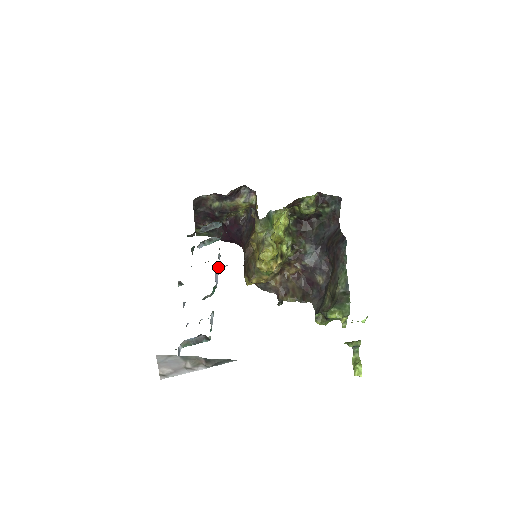
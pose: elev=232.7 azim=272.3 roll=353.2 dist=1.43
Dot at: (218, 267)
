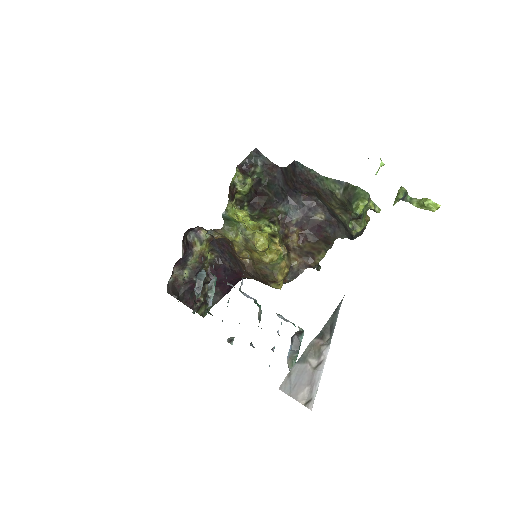
Dot at: (239, 290)
